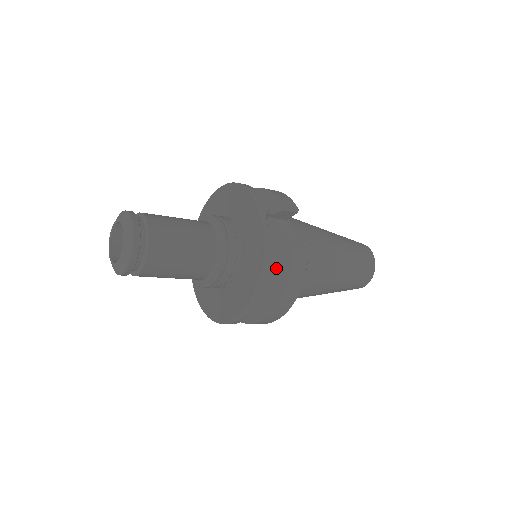
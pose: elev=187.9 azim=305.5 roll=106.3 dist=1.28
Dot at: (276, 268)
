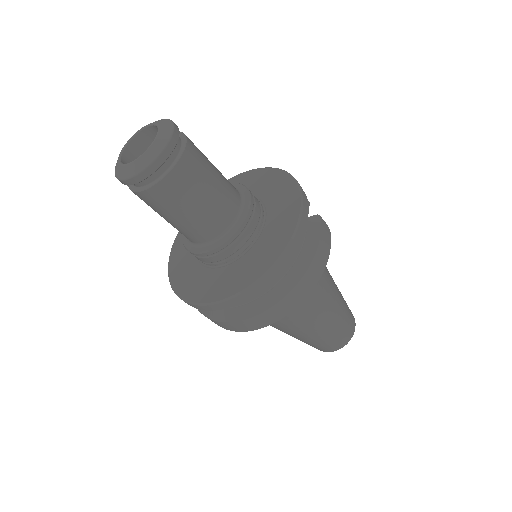
Dot at: occluded
